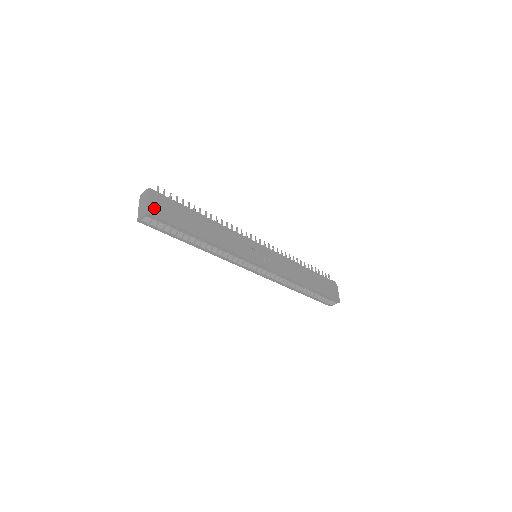
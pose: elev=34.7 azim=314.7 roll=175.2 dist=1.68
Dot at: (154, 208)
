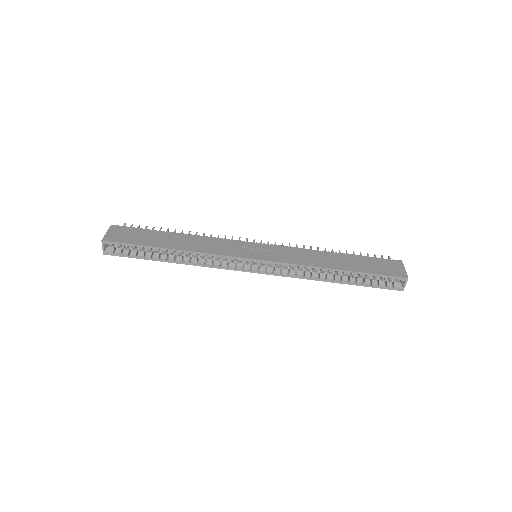
Dot at: (111, 236)
